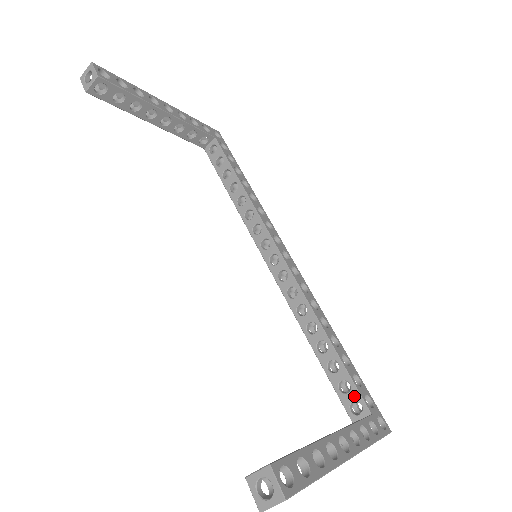
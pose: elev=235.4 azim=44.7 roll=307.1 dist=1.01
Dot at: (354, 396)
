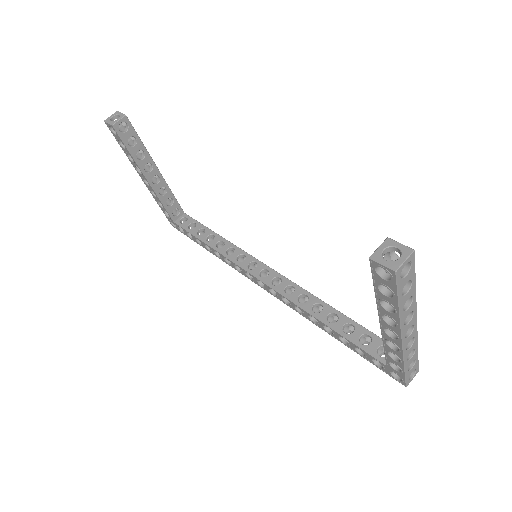
Dot at: (377, 342)
